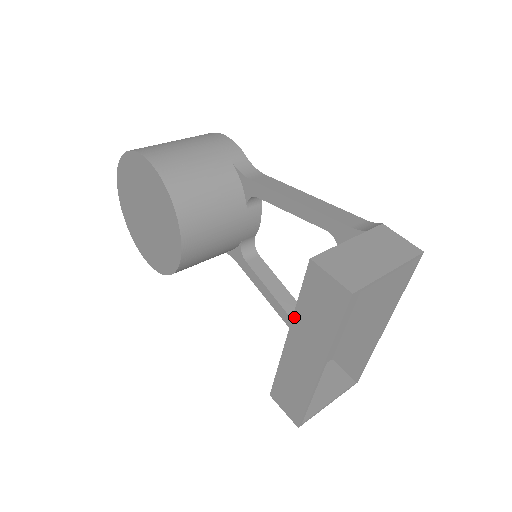
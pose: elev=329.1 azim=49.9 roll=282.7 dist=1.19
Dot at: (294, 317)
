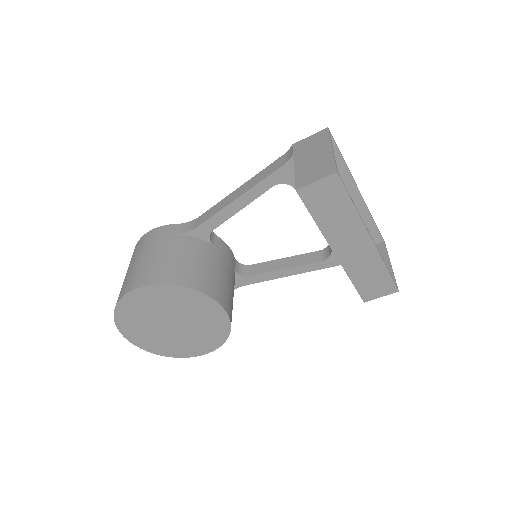
Dot at: (324, 235)
